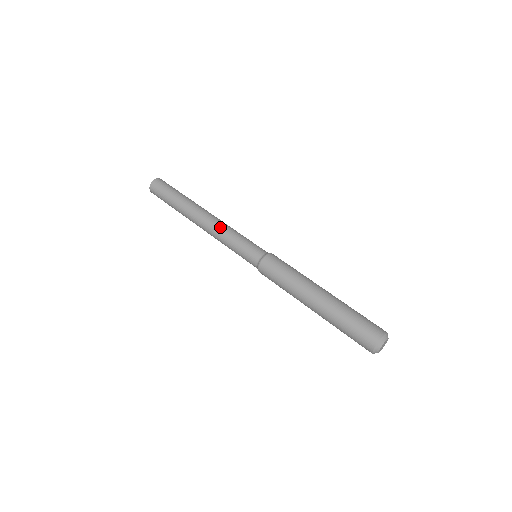
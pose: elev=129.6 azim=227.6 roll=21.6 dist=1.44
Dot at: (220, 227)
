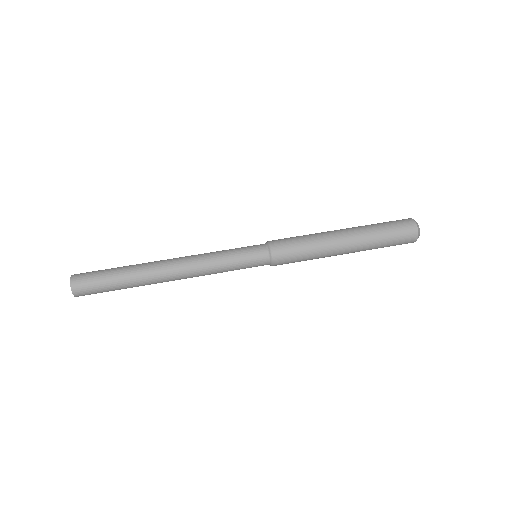
Dot at: (202, 270)
